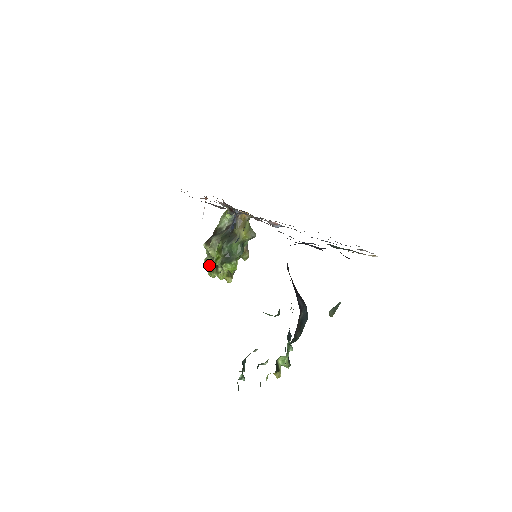
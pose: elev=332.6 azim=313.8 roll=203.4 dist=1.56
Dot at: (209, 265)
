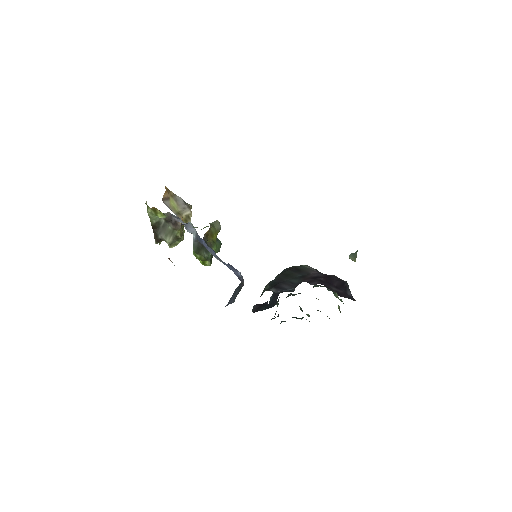
Dot at: occluded
